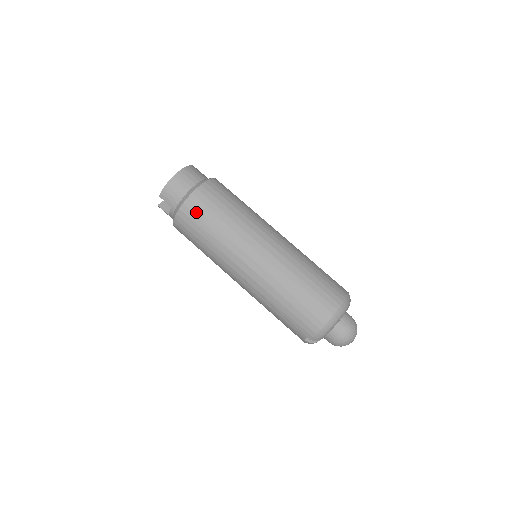
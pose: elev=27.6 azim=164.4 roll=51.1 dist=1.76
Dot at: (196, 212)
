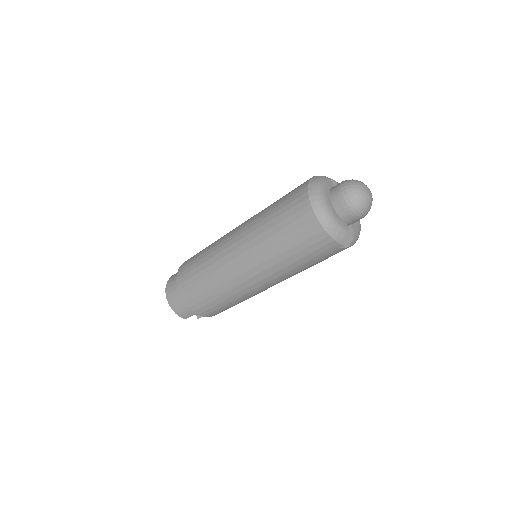
Dot at: (197, 301)
